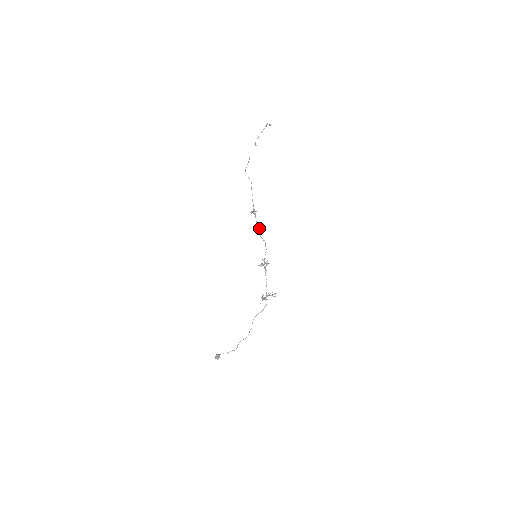
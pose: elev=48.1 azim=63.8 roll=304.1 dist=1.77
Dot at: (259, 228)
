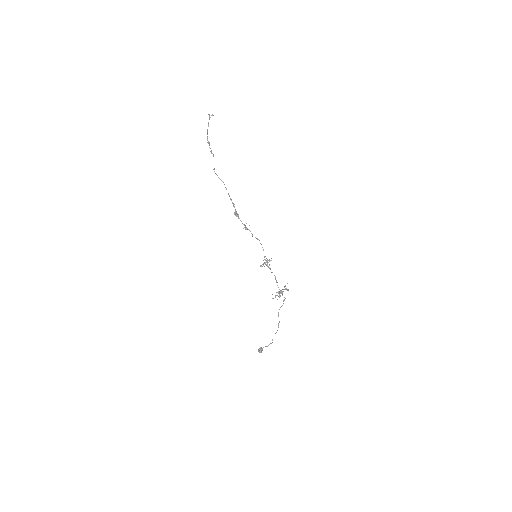
Dot at: occluded
